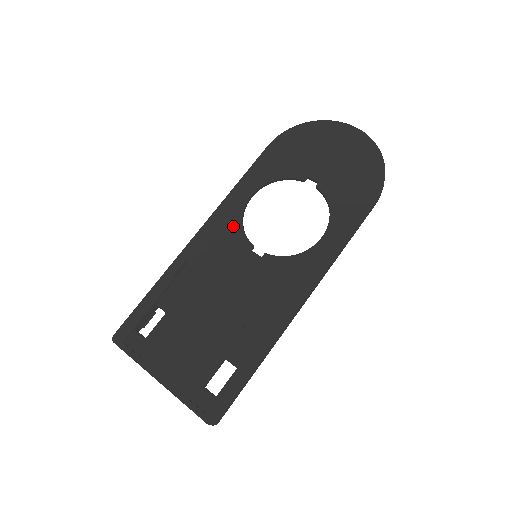
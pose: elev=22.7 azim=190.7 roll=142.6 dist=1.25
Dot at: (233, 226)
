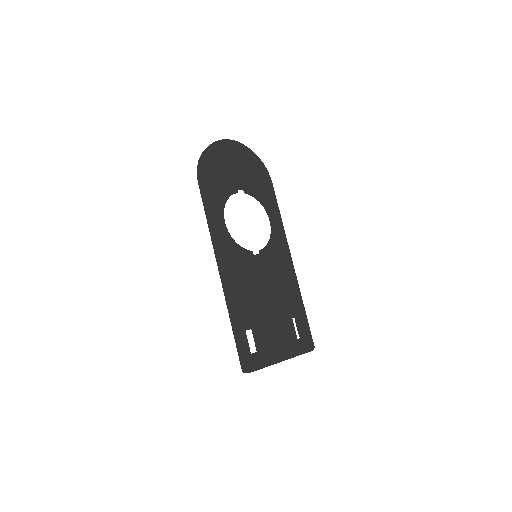
Dot at: (235, 249)
